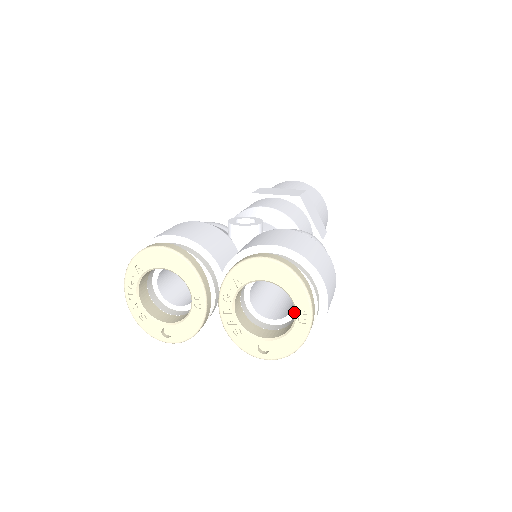
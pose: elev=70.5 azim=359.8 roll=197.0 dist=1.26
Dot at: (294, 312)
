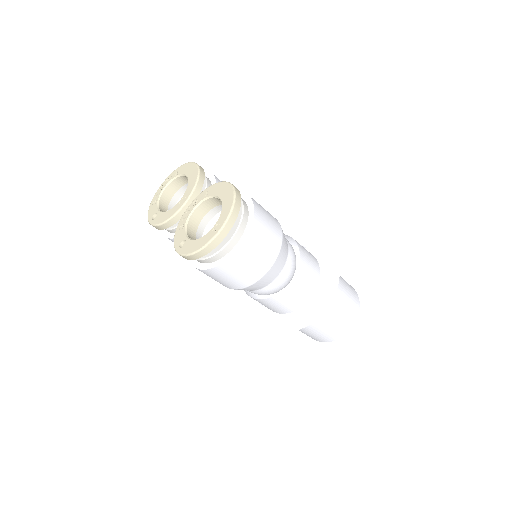
Dot at: occluded
